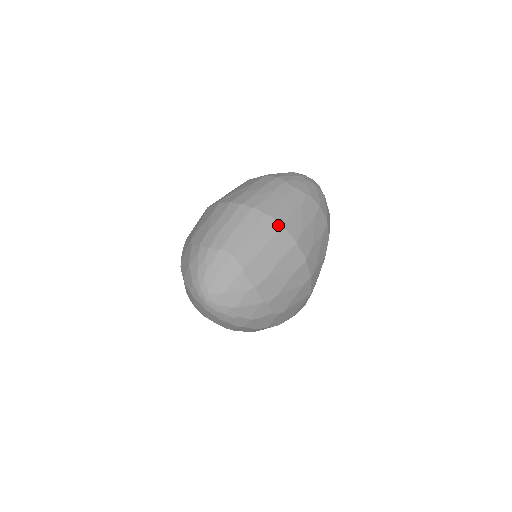
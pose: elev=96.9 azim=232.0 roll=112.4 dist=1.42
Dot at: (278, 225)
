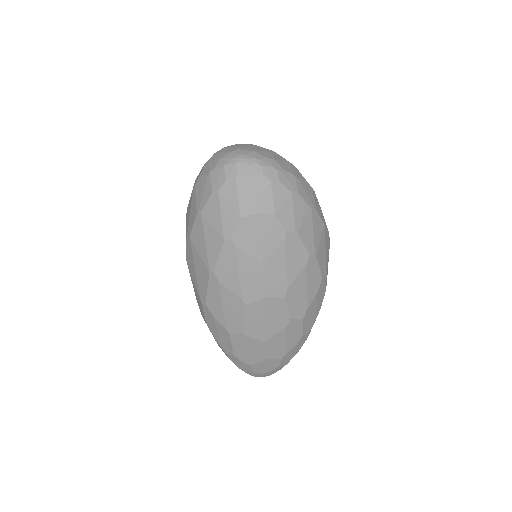
Dot at: occluded
